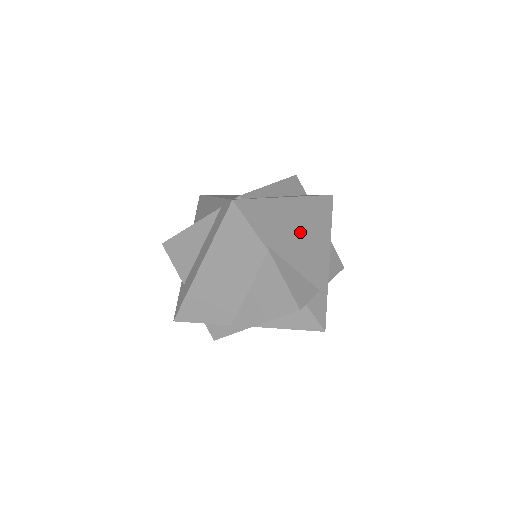
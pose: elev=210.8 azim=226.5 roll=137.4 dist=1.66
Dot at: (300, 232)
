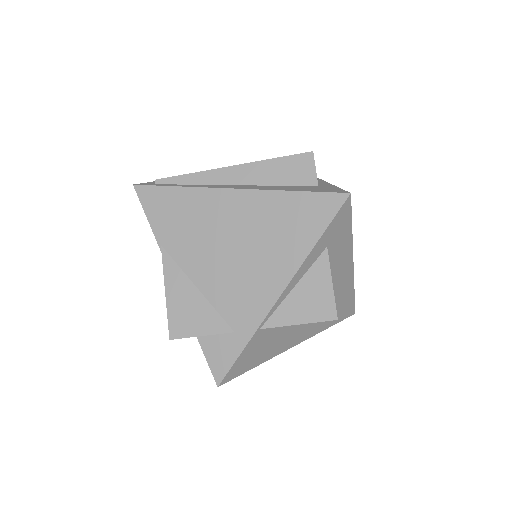
Dot at: (232, 242)
